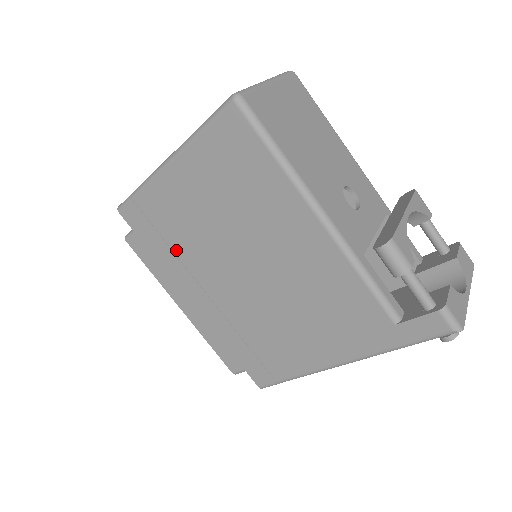
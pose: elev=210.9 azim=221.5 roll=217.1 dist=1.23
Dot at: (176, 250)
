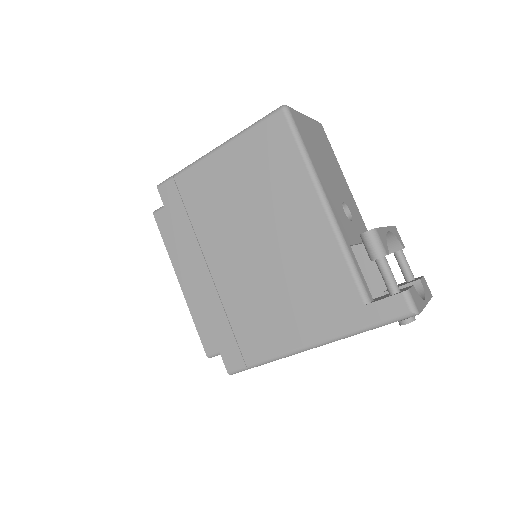
Dot at: (196, 226)
